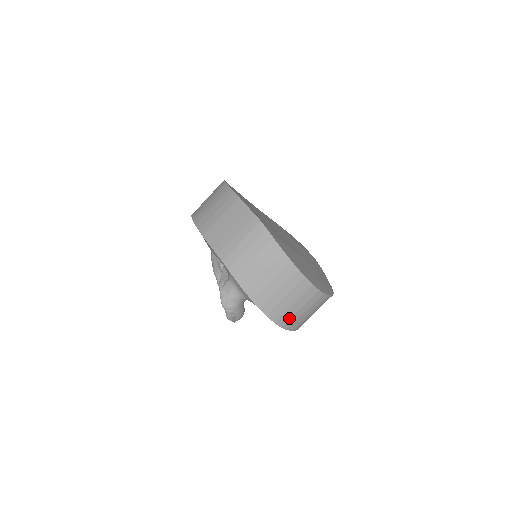
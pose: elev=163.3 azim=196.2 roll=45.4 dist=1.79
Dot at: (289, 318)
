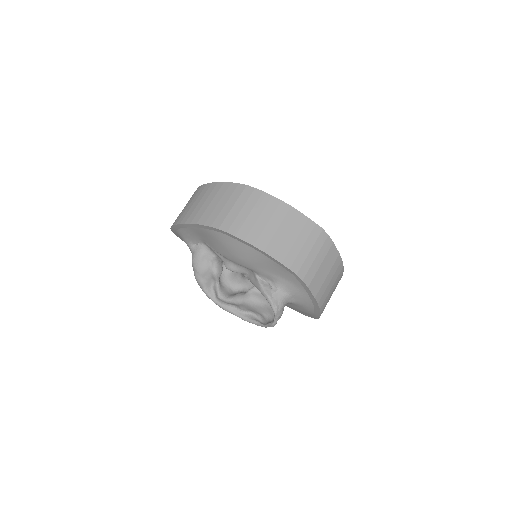
Dot at: occluded
